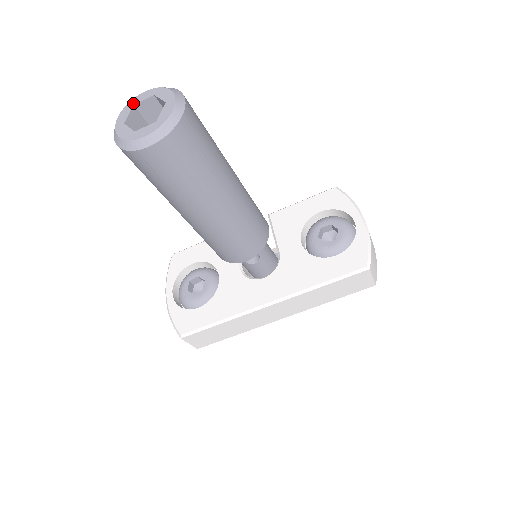
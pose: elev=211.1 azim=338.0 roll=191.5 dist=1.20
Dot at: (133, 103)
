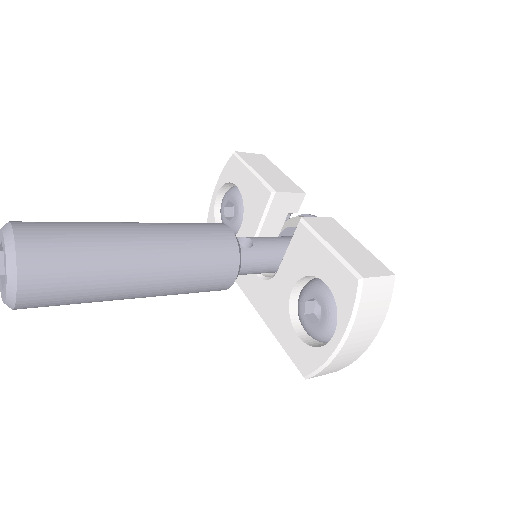
Dot at: (1, 237)
